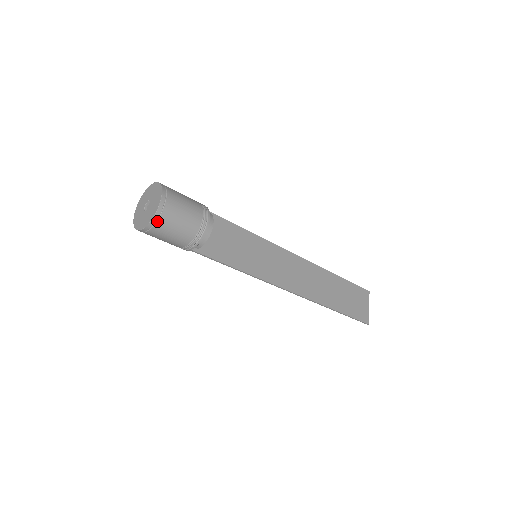
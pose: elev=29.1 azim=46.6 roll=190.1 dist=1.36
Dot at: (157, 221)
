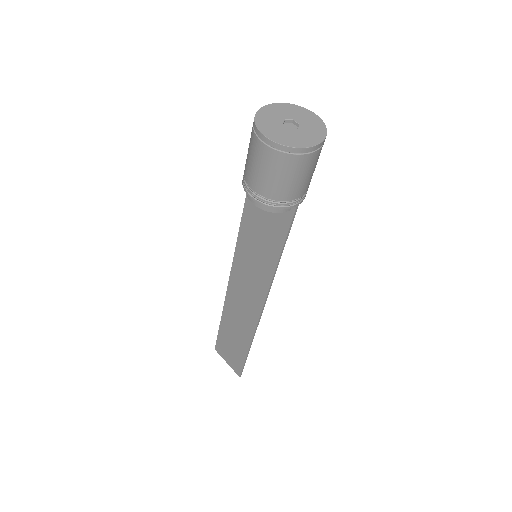
Dot at: occluded
